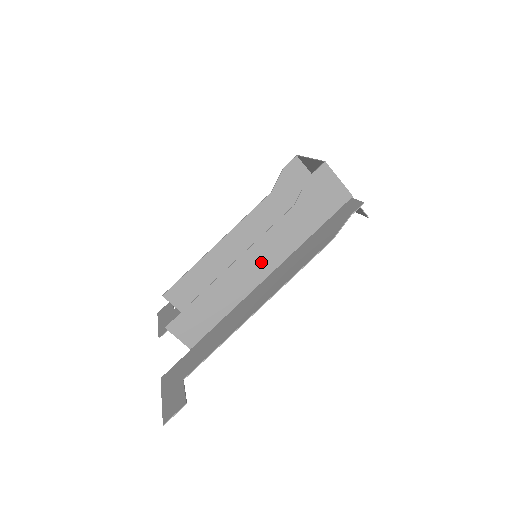
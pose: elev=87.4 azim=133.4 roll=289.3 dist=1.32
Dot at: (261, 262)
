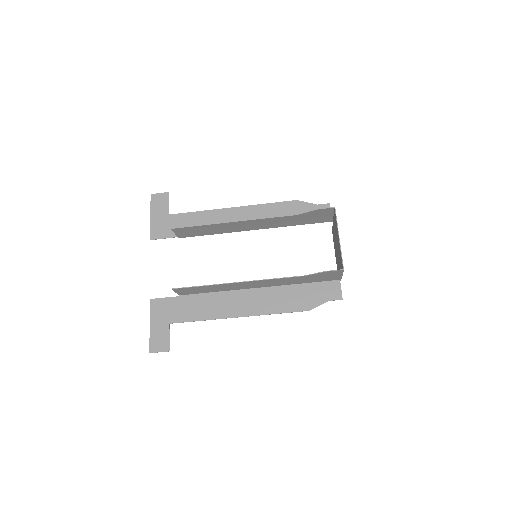
Dot at: (258, 284)
